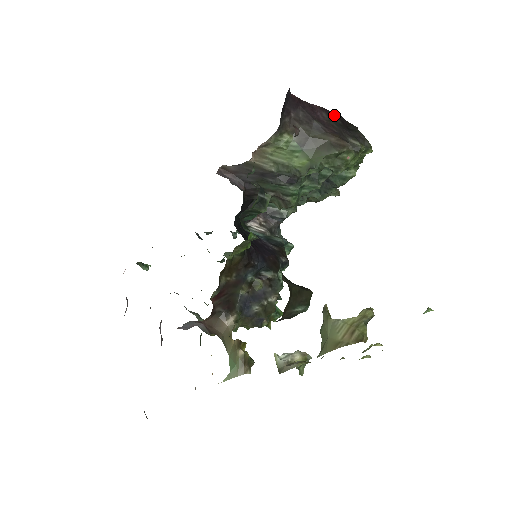
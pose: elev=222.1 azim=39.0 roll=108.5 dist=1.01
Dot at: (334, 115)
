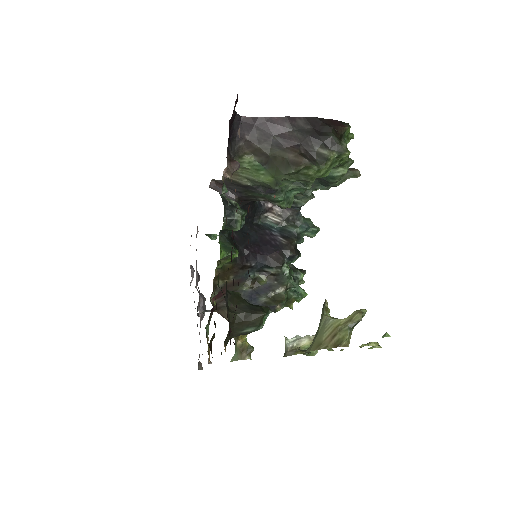
Dot at: (302, 121)
